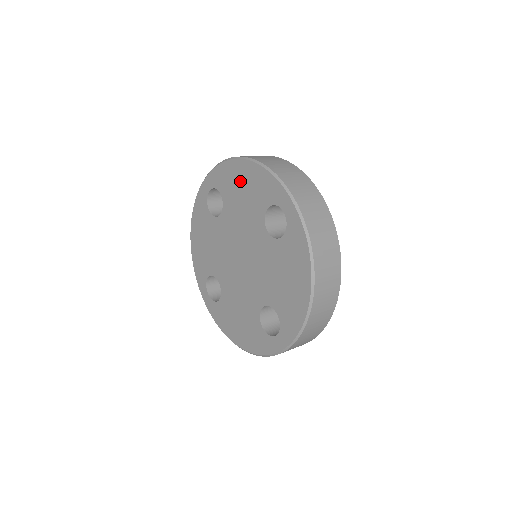
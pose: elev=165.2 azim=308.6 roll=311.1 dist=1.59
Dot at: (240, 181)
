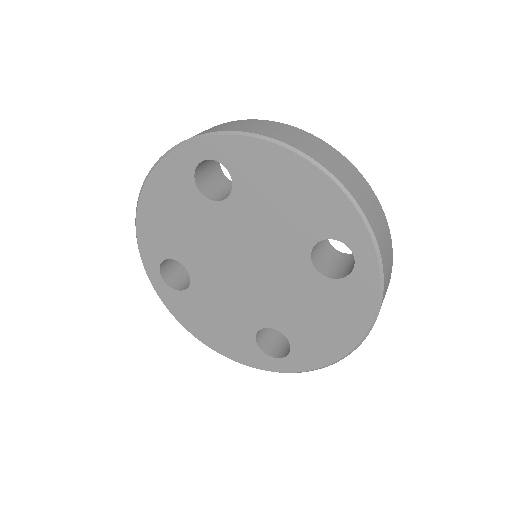
Dot at: (283, 182)
